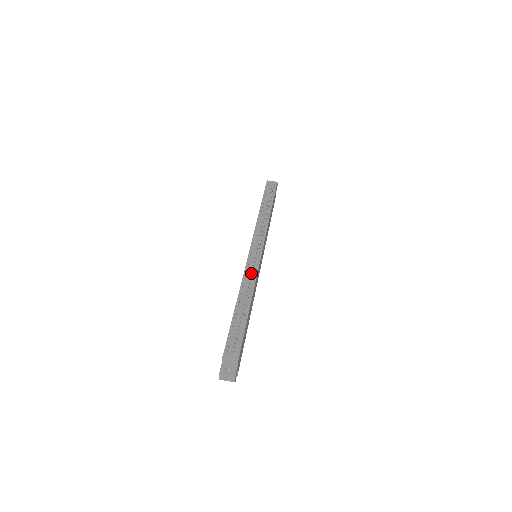
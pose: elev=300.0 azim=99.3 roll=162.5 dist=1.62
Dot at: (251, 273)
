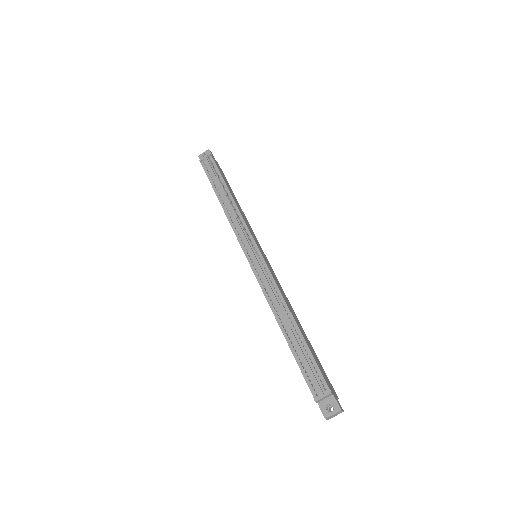
Dot at: (269, 285)
